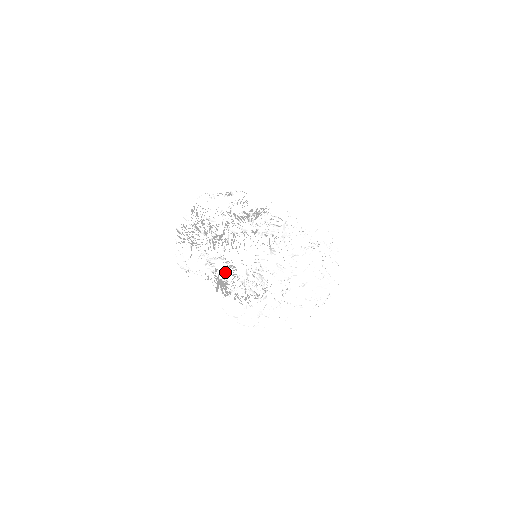
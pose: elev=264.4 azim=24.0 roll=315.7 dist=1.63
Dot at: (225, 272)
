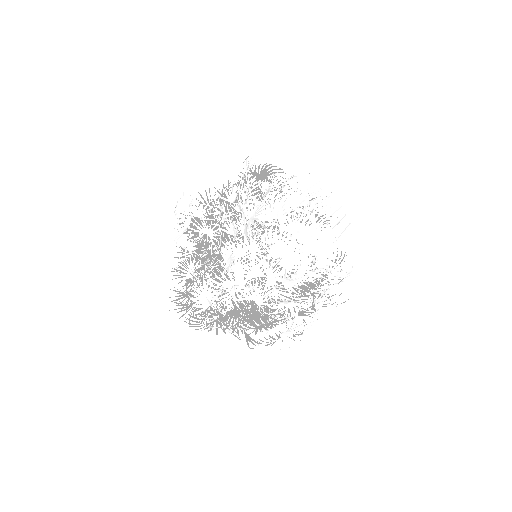
Dot at: occluded
